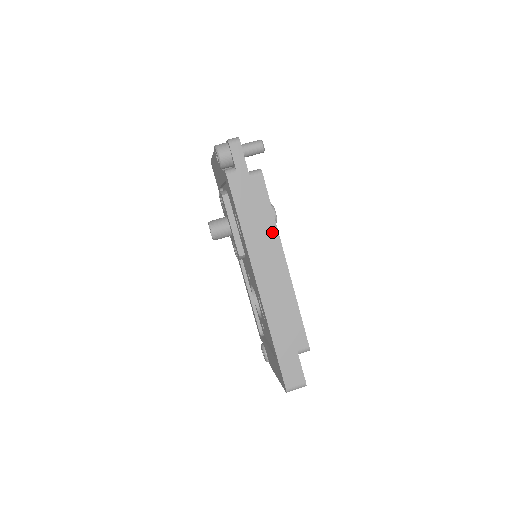
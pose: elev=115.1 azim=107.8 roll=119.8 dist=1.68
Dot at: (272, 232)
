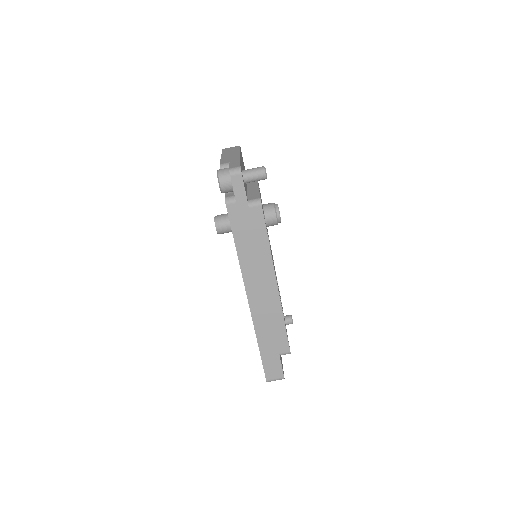
Dot at: (266, 258)
